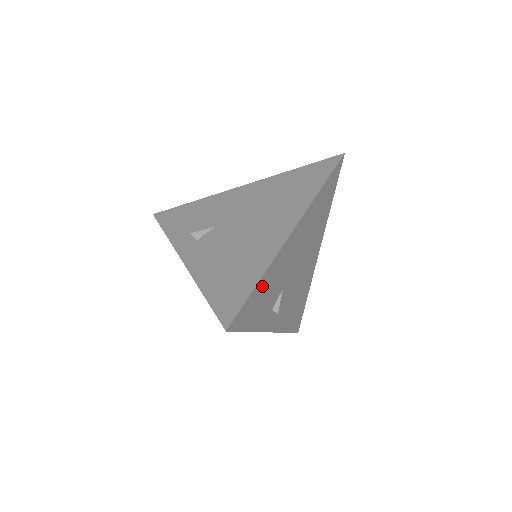
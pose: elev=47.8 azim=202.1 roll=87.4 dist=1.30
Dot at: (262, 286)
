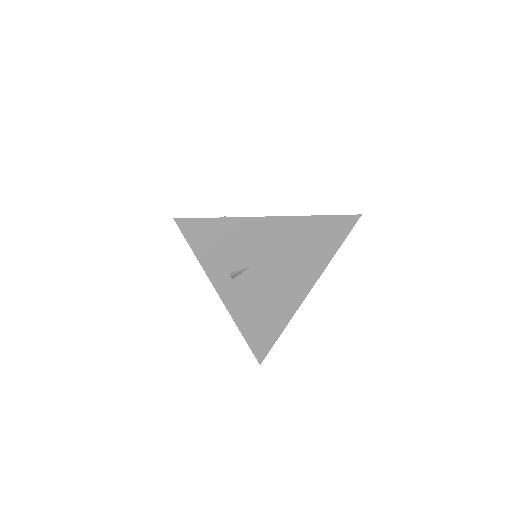
Dot at: (224, 228)
